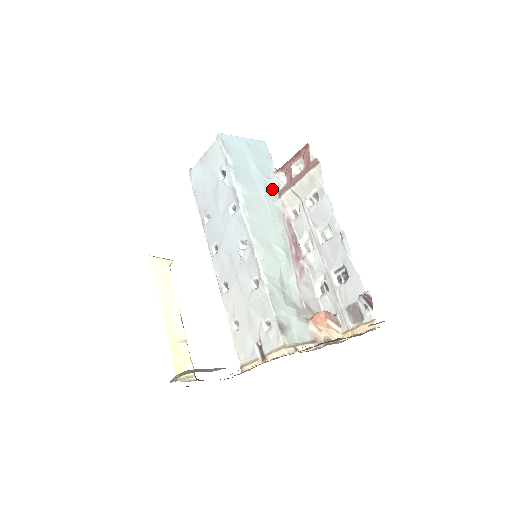
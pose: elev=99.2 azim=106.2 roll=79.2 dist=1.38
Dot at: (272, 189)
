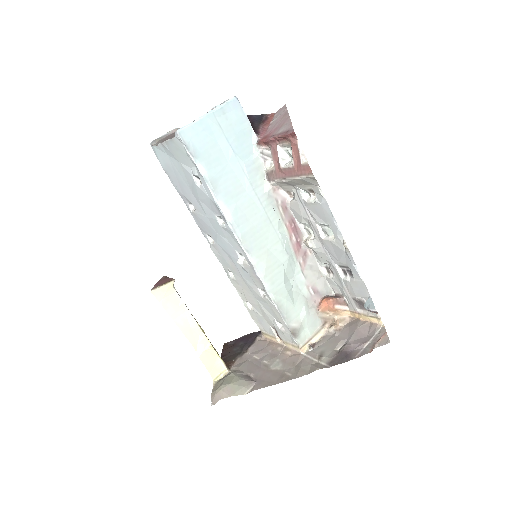
Dot at: (258, 172)
